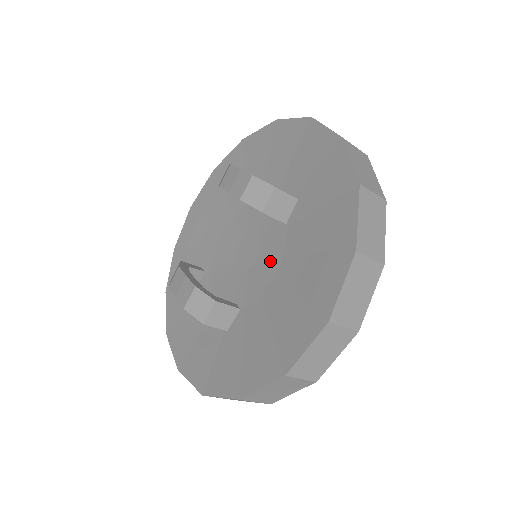
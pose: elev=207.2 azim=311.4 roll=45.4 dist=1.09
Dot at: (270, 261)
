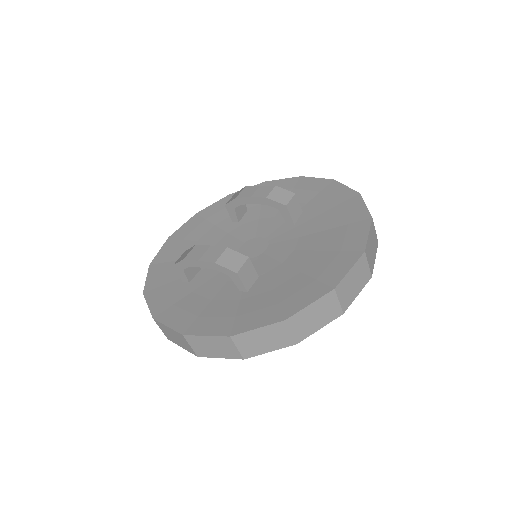
Dot at: (284, 245)
